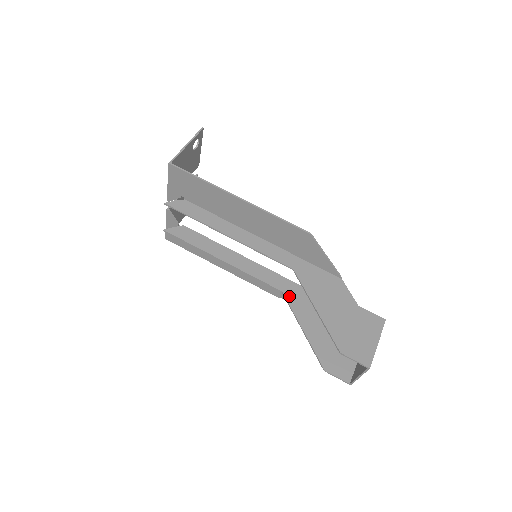
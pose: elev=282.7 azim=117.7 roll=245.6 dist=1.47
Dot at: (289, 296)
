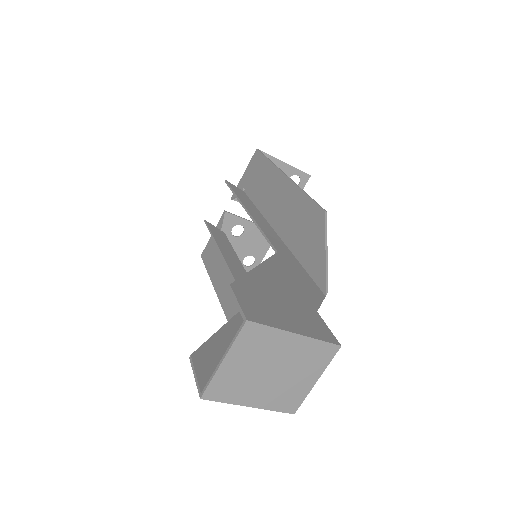
Dot at: occluded
